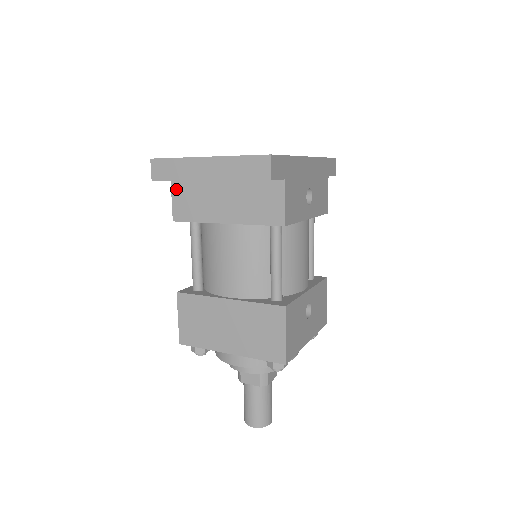
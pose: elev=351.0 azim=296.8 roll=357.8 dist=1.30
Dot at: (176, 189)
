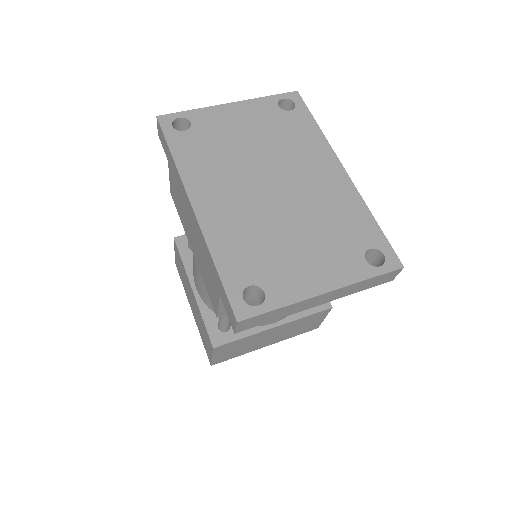
Dot at: occluded
